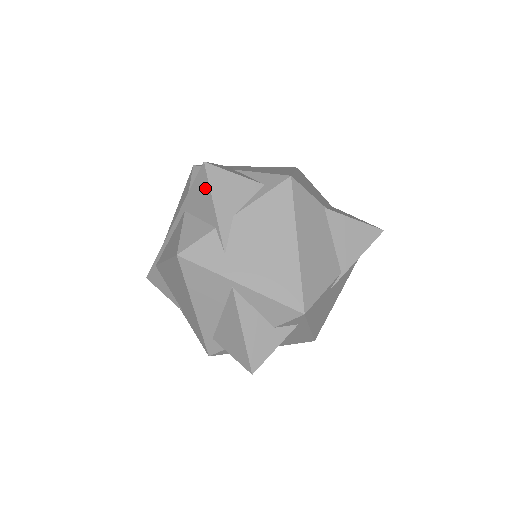
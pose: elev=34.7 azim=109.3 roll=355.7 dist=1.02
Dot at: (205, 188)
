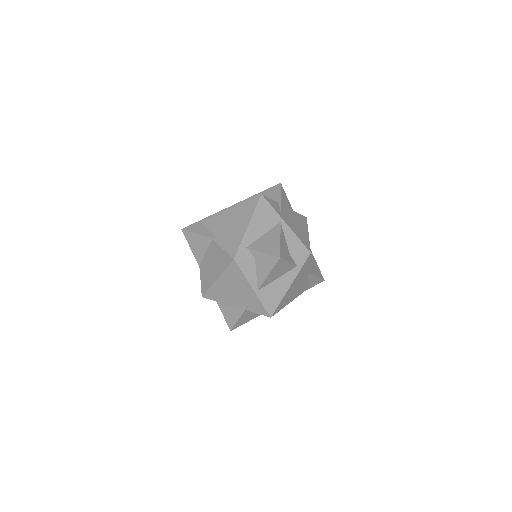
Dot at: (277, 190)
